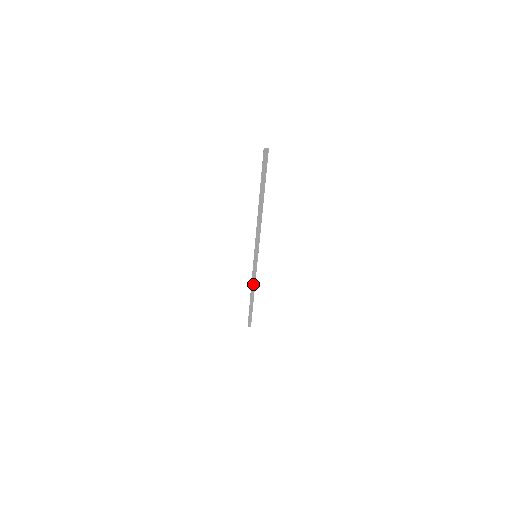
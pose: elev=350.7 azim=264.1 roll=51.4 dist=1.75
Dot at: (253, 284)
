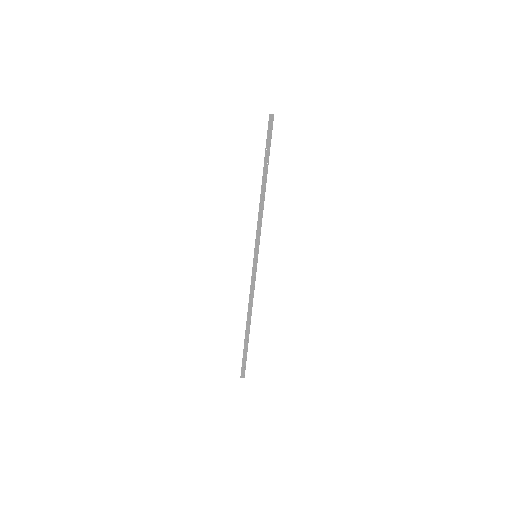
Dot at: (251, 301)
